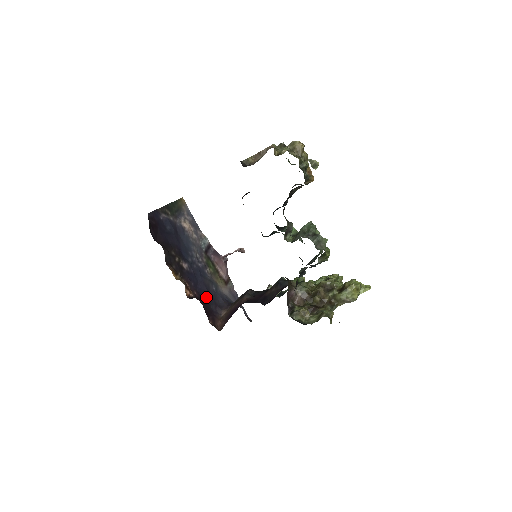
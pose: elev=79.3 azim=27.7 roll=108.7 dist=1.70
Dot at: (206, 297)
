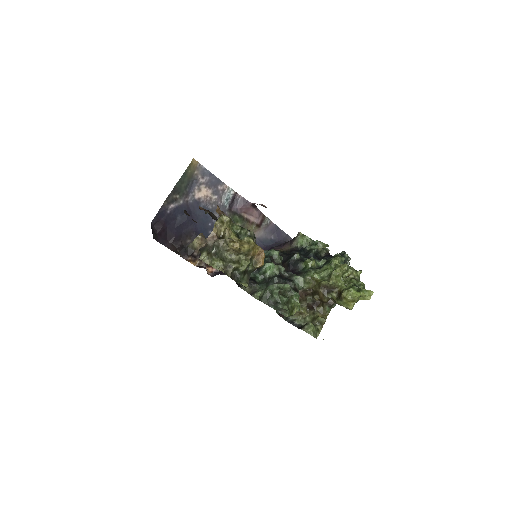
Dot at: occluded
